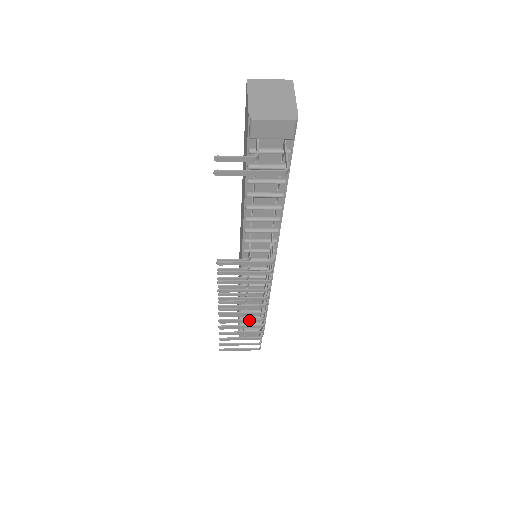
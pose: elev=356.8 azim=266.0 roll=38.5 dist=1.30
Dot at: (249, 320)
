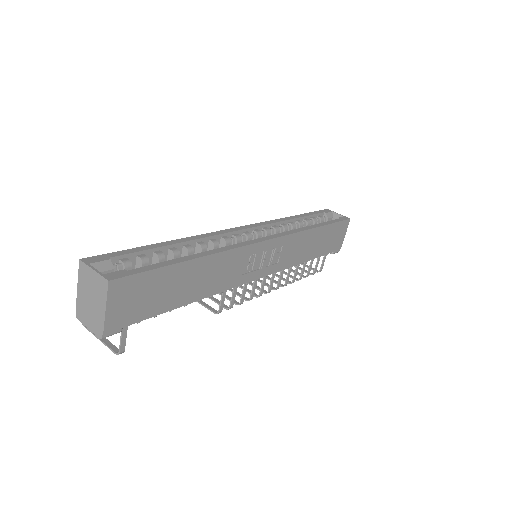
Dot at: occluded
